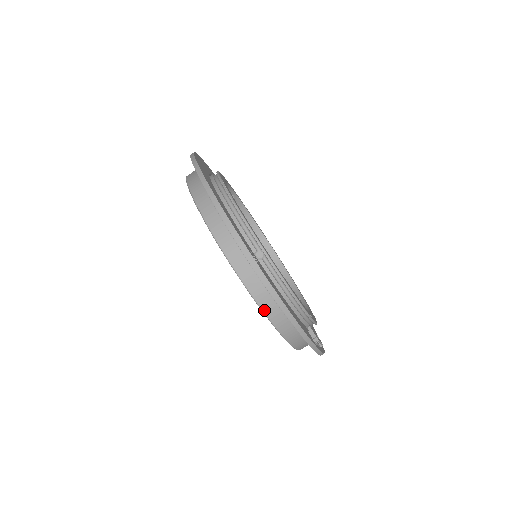
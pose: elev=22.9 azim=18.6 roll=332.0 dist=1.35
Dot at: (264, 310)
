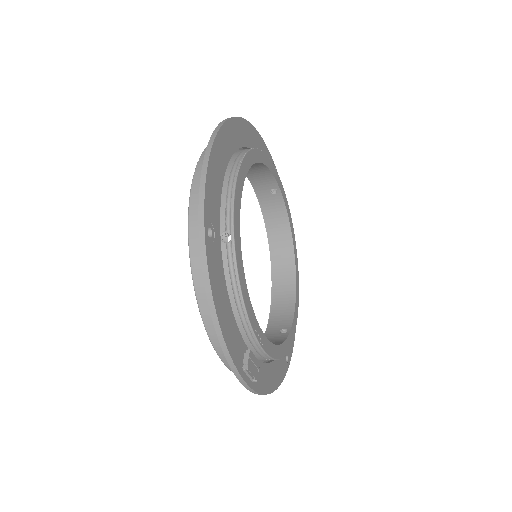
Dot at: (198, 296)
